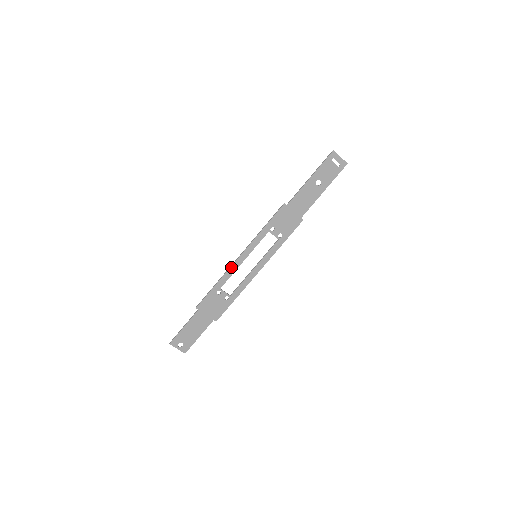
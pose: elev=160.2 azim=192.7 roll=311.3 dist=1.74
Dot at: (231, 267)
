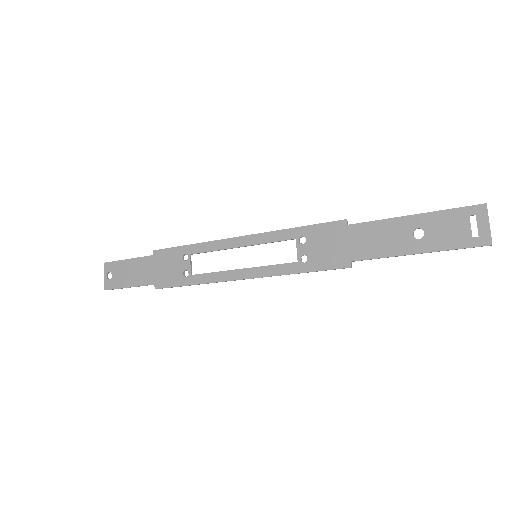
Dot at: (221, 240)
